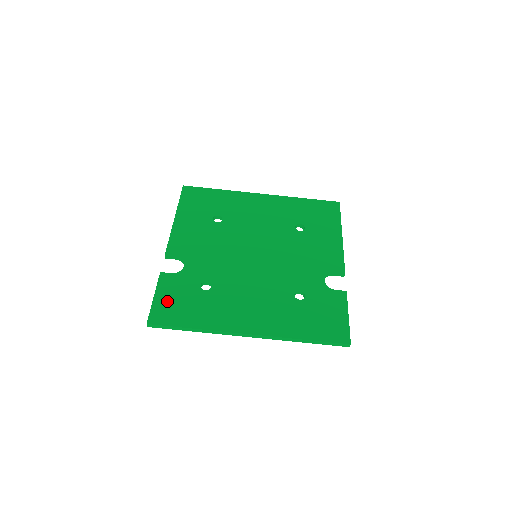
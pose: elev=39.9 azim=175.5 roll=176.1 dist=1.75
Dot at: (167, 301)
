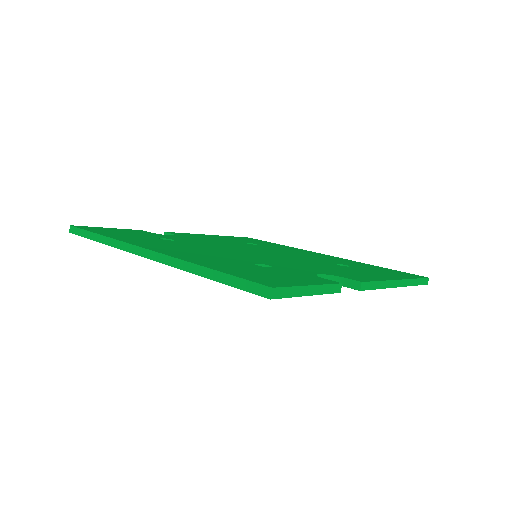
Dot at: (114, 230)
